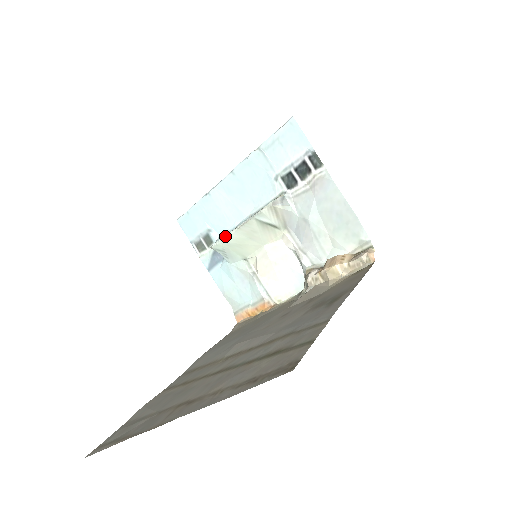
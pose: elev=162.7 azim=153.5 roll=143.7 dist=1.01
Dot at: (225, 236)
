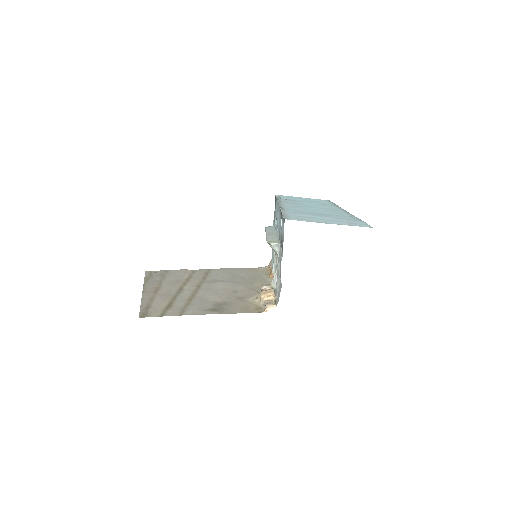
Dot at: (266, 231)
